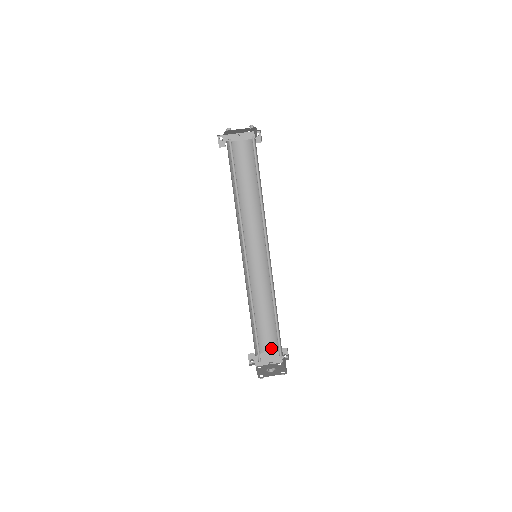
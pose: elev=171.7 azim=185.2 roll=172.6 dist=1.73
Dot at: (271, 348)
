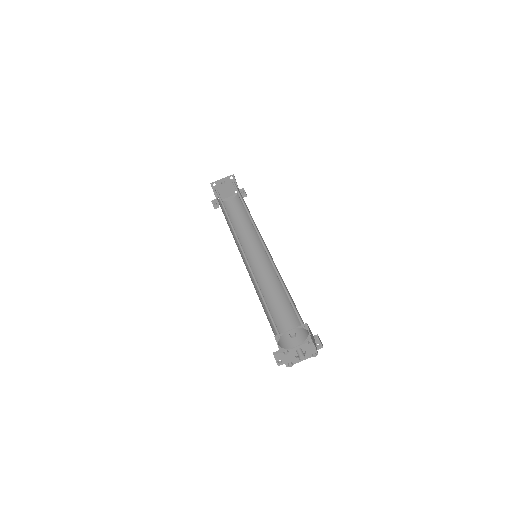
Dot at: (299, 341)
